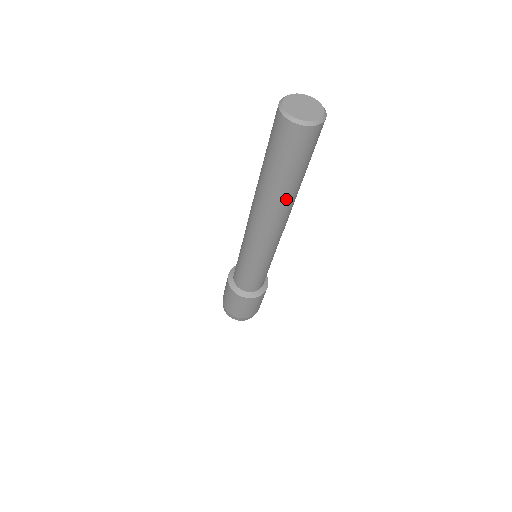
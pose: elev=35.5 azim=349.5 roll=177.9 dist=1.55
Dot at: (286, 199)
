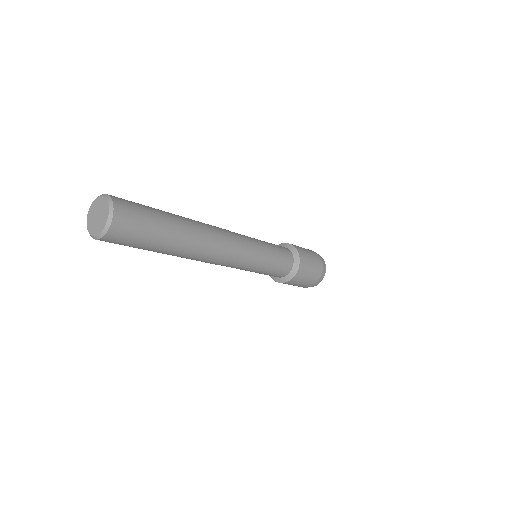
Dot at: (190, 240)
